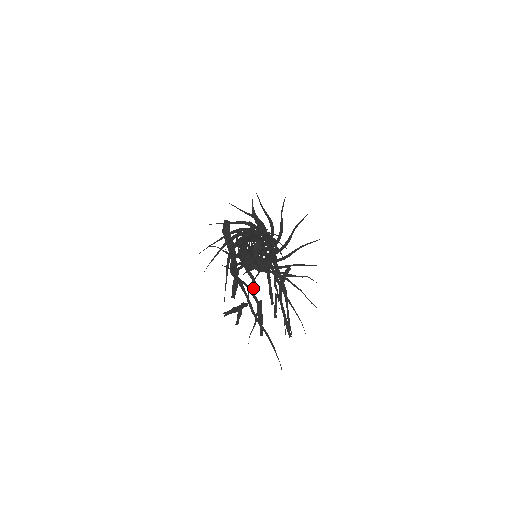
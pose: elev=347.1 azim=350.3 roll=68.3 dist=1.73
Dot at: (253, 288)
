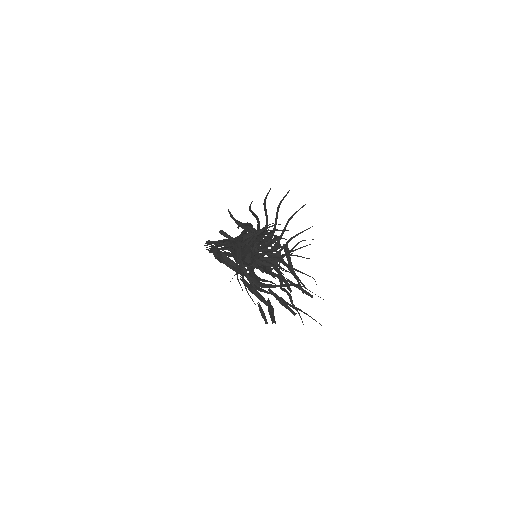
Dot at: occluded
